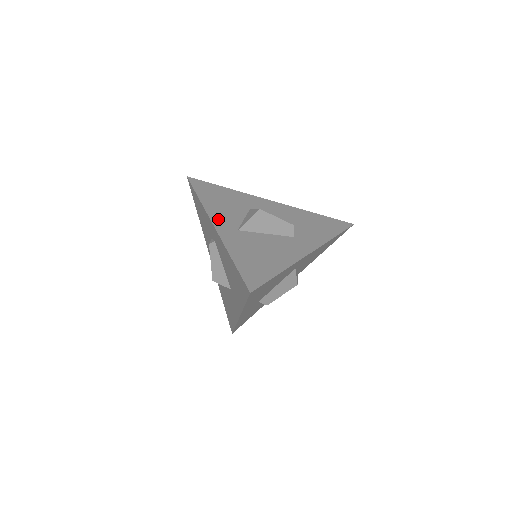
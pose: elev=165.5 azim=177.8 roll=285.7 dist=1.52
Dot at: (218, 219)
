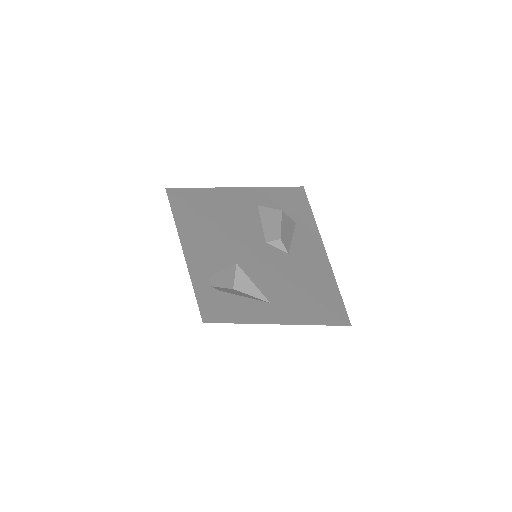
Dot at: occluded
